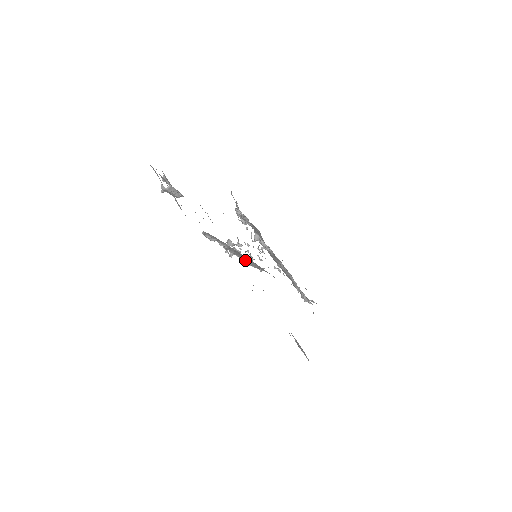
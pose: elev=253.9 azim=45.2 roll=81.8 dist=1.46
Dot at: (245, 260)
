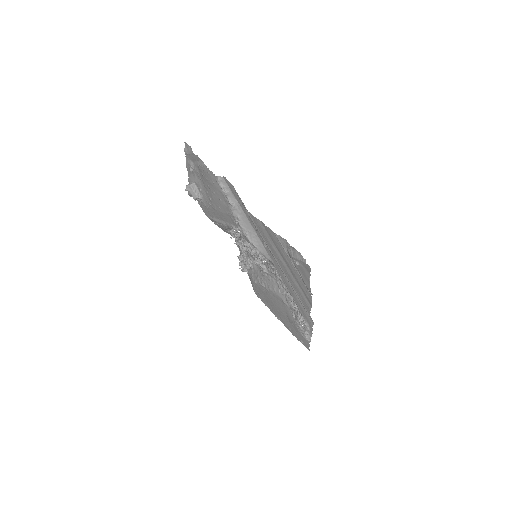
Dot at: (248, 235)
